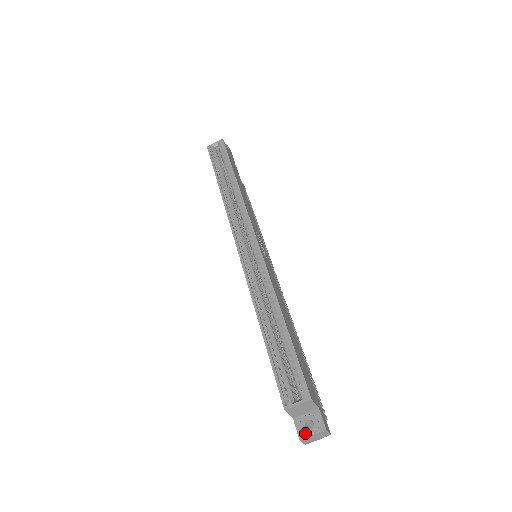
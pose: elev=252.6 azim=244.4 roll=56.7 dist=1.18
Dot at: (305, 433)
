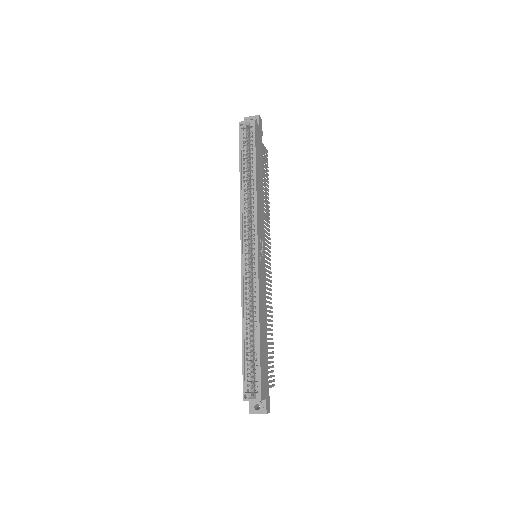
Dot at: (253, 412)
